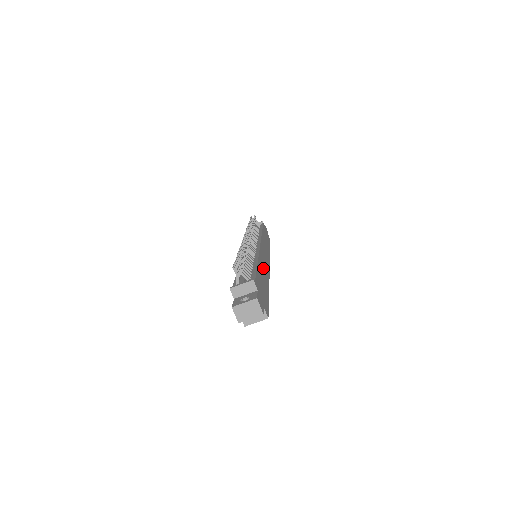
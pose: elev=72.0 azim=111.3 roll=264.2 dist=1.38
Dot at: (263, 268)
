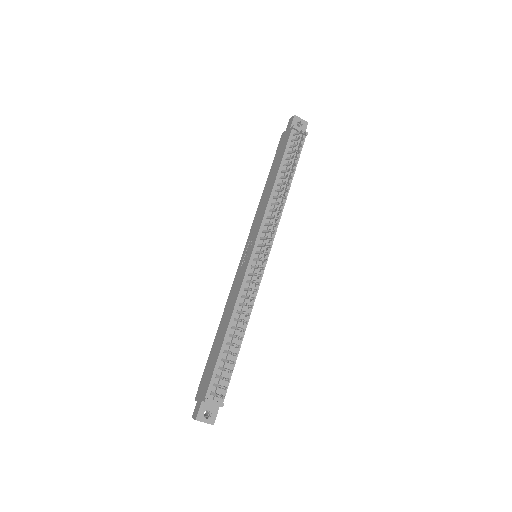
Dot at: occluded
